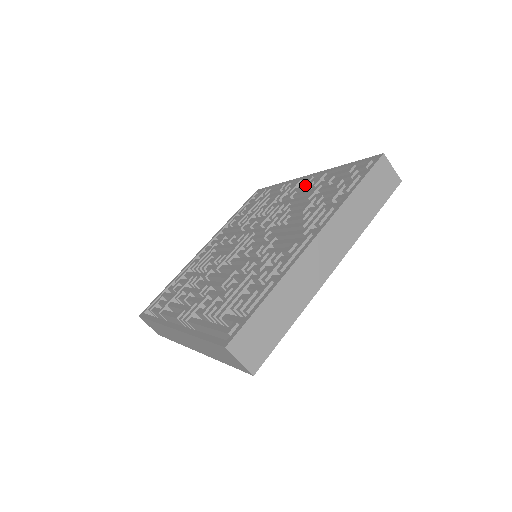
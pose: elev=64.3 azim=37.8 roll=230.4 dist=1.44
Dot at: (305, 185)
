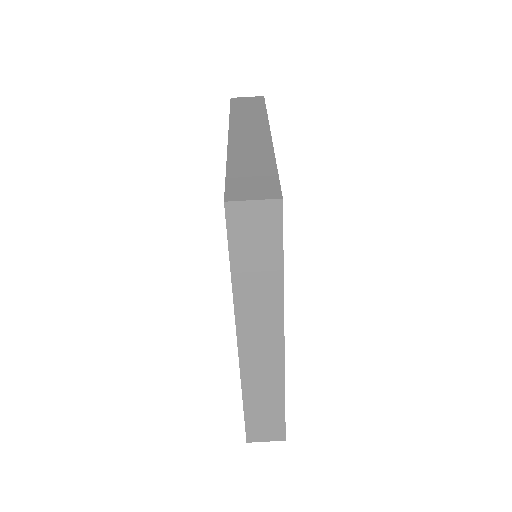
Dot at: occluded
